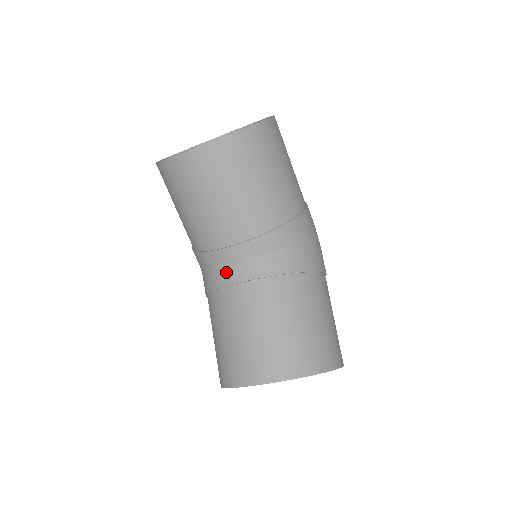
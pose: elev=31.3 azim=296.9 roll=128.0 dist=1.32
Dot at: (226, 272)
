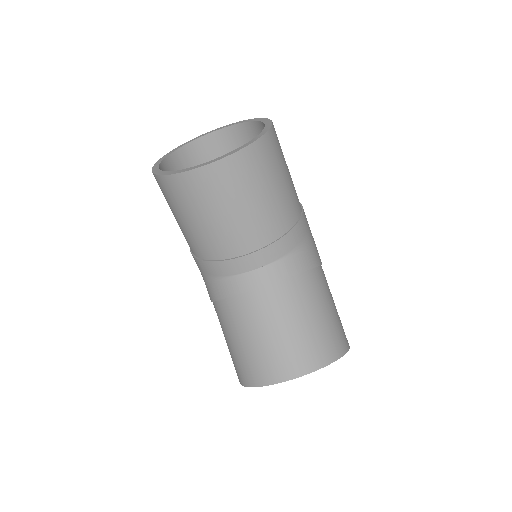
Dot at: (244, 278)
